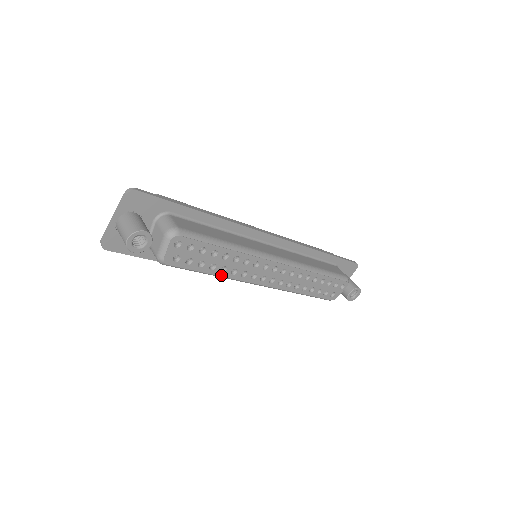
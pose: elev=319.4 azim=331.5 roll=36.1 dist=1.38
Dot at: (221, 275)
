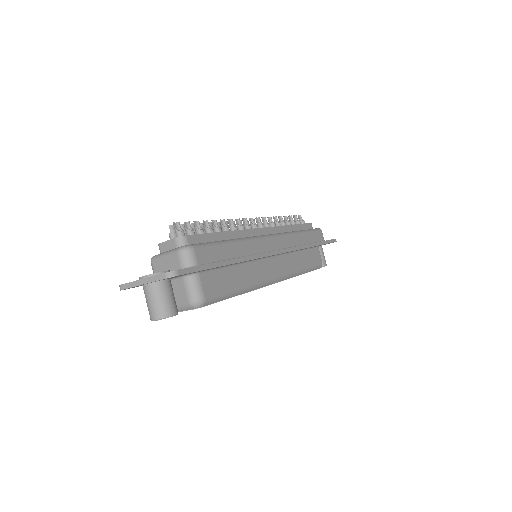
Dot at: occluded
